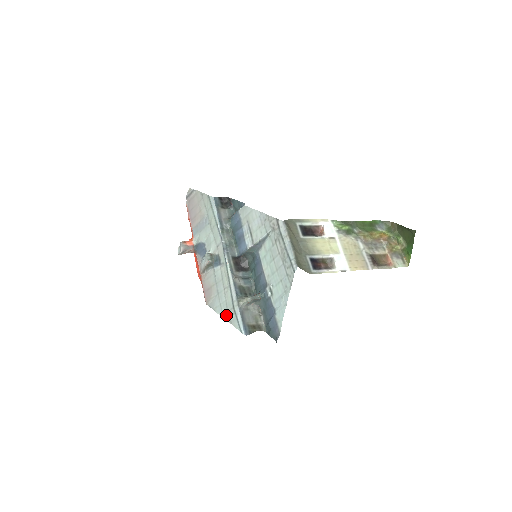
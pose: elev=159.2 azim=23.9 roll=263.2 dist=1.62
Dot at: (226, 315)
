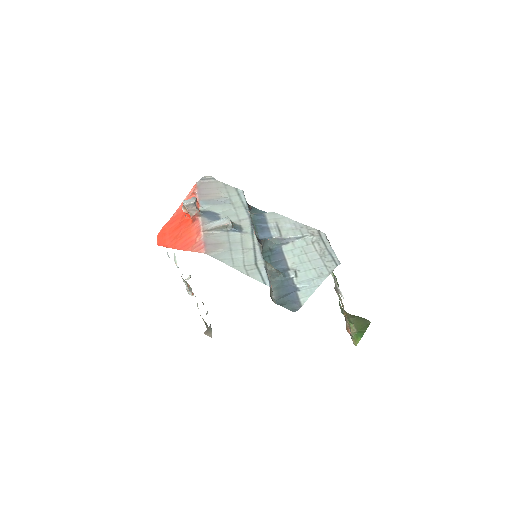
Dot at: (241, 267)
